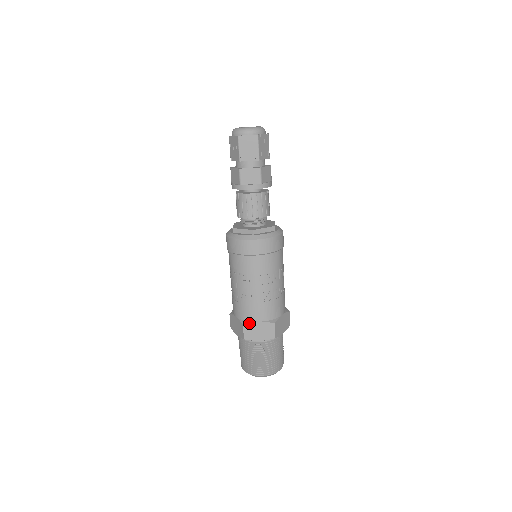
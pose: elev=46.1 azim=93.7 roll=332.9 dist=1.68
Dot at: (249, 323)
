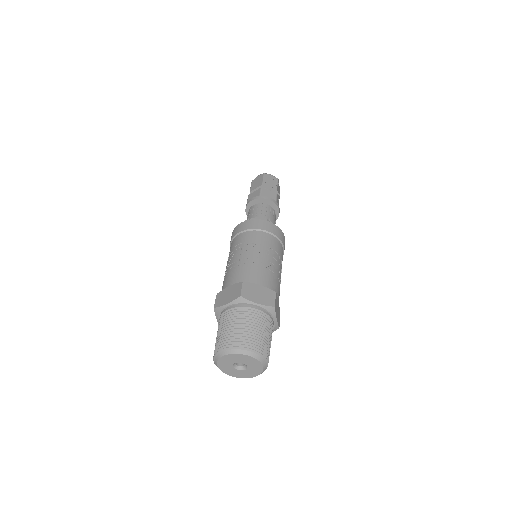
Dot at: (249, 283)
